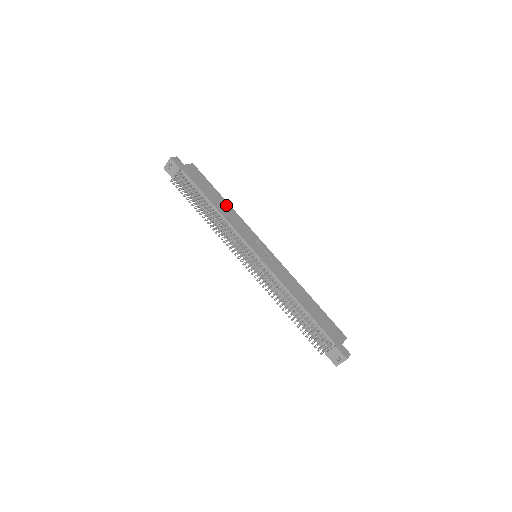
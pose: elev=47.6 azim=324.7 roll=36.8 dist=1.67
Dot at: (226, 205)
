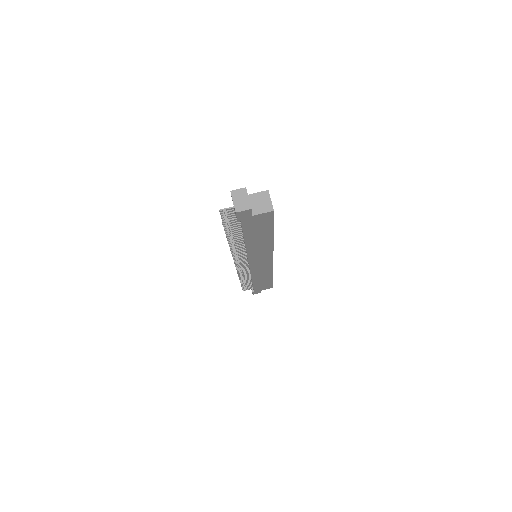
Dot at: occluded
